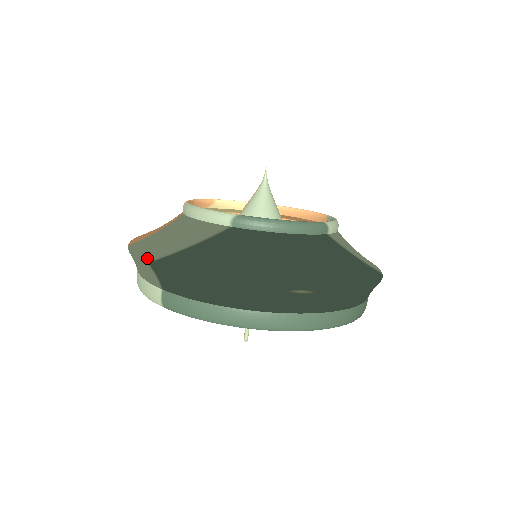
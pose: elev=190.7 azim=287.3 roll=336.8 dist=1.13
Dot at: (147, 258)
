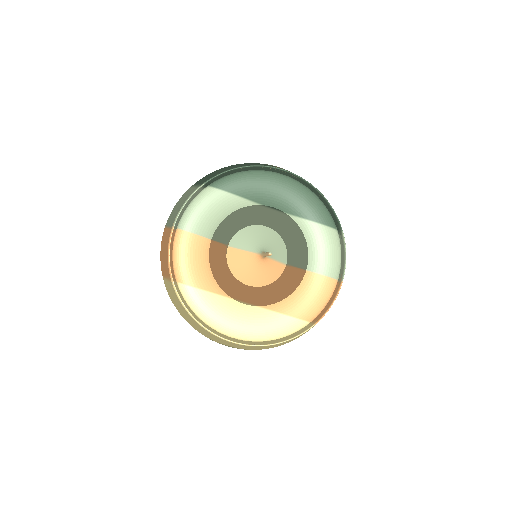
Dot at: occluded
